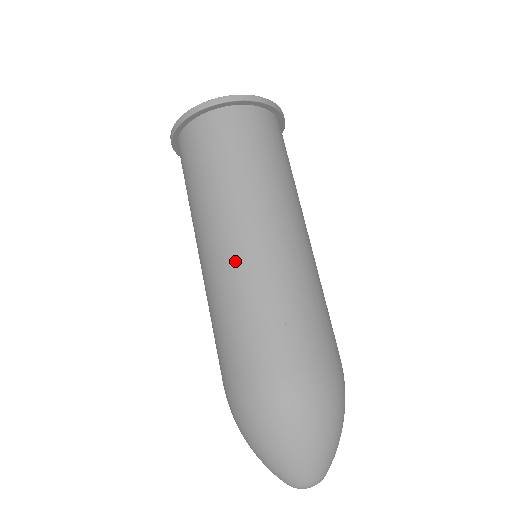
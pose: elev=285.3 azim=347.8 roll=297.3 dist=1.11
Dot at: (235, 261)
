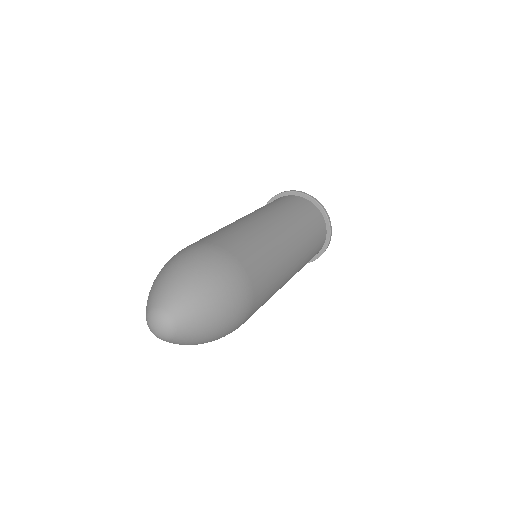
Dot at: (273, 230)
